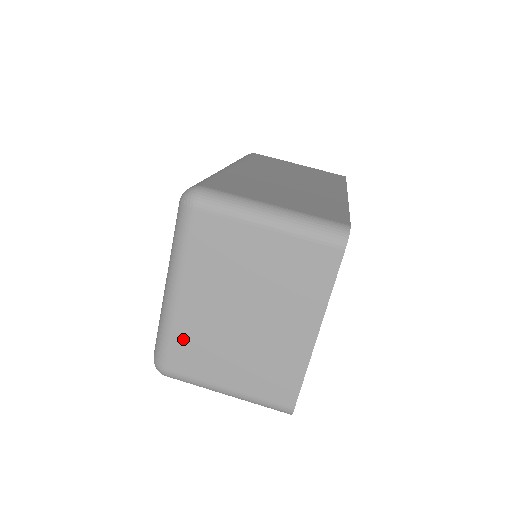
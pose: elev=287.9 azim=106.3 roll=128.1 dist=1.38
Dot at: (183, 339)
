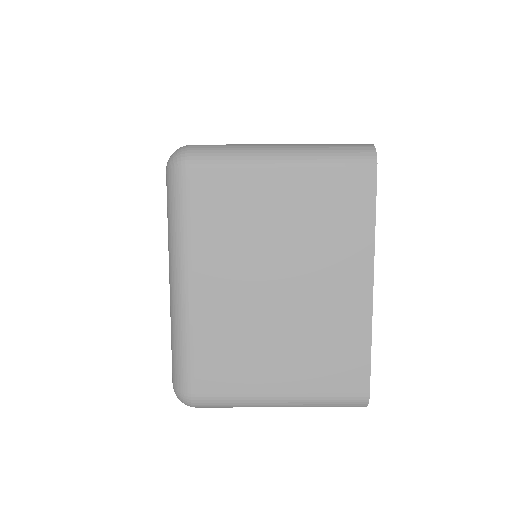
Dot at: (208, 344)
